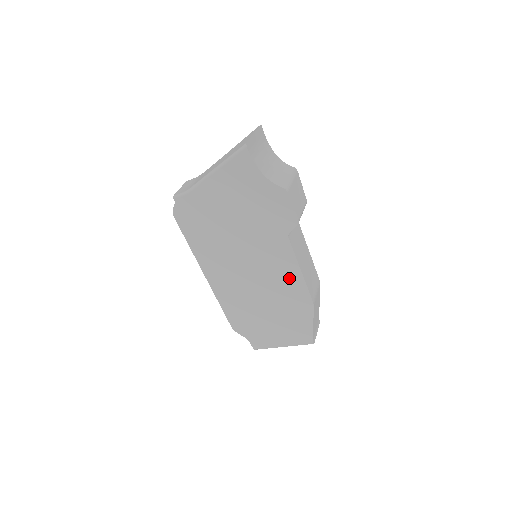
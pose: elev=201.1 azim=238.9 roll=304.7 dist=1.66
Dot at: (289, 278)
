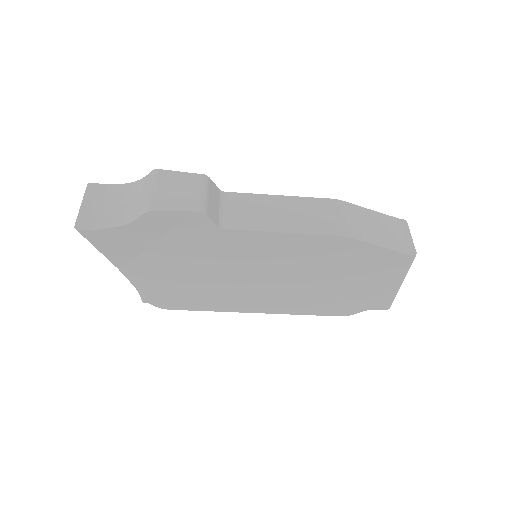
Dot at: (289, 247)
